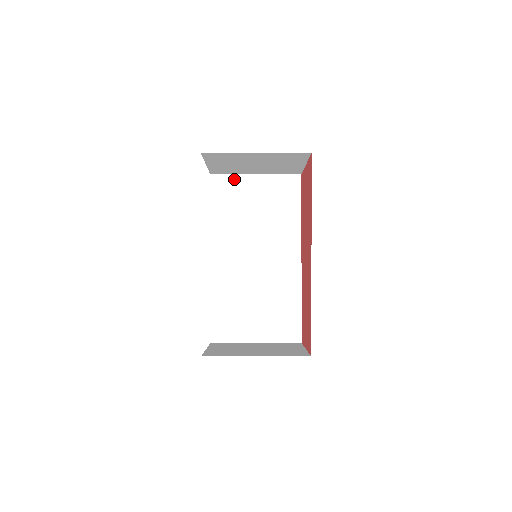
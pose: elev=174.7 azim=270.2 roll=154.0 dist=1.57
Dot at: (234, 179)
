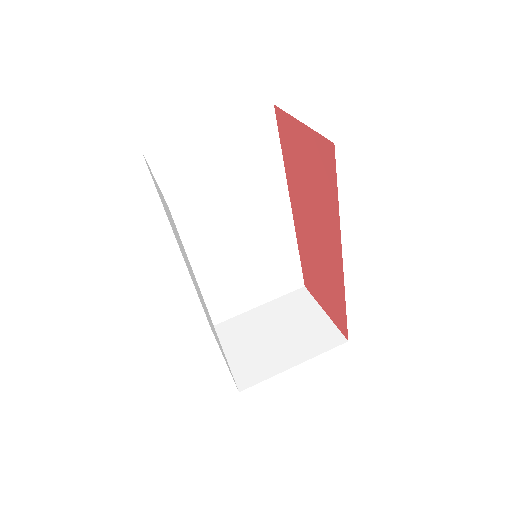
Dot at: (180, 145)
